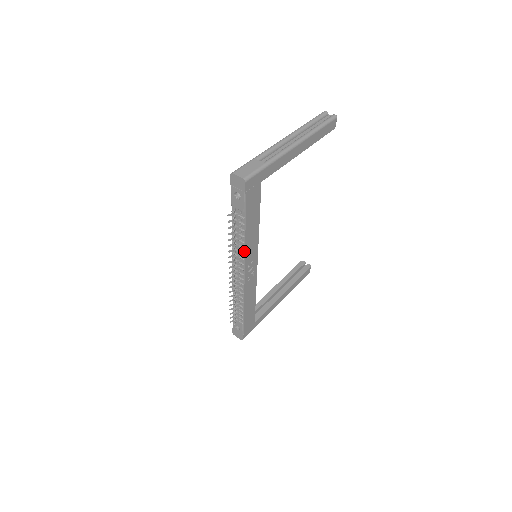
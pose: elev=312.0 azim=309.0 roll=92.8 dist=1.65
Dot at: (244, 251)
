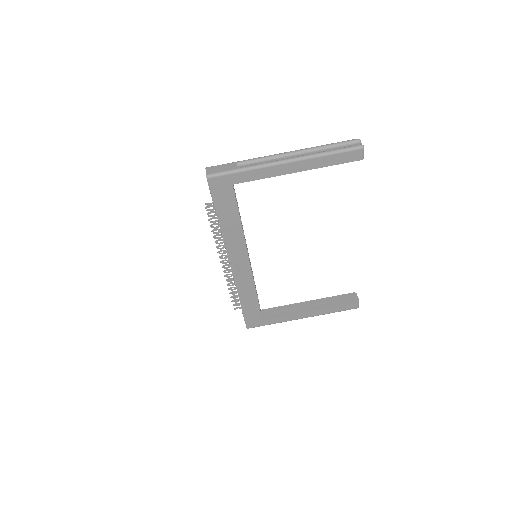
Dot at: (225, 243)
